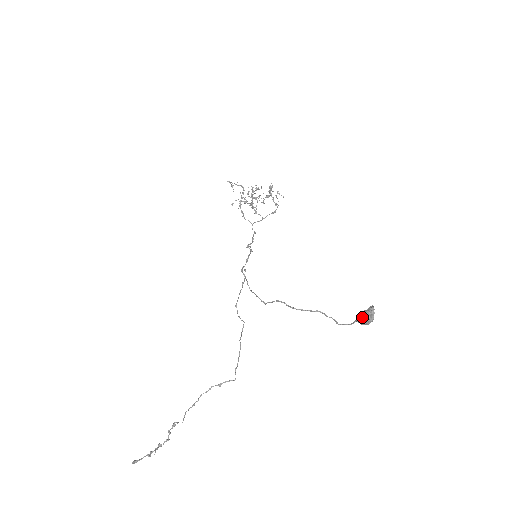
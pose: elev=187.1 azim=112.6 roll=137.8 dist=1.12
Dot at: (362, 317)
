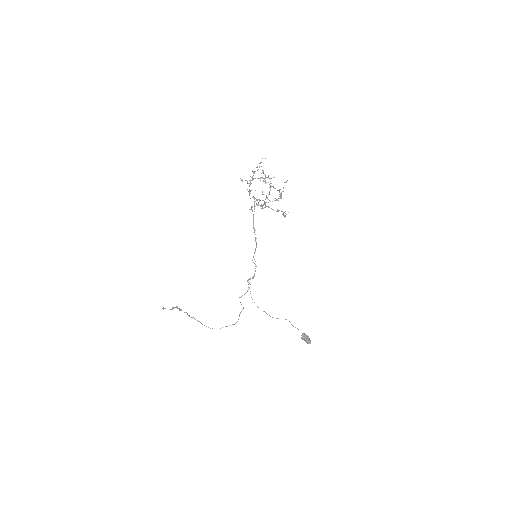
Dot at: (304, 340)
